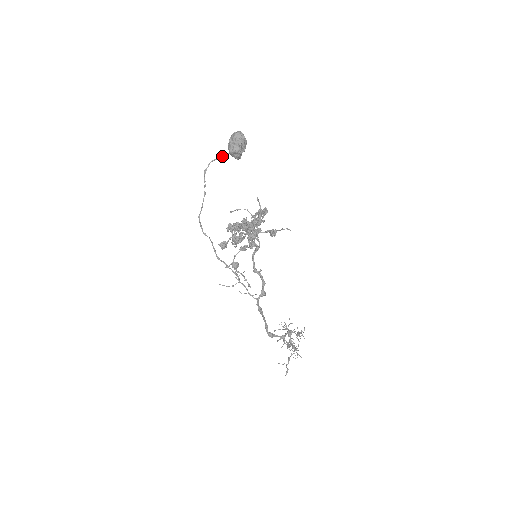
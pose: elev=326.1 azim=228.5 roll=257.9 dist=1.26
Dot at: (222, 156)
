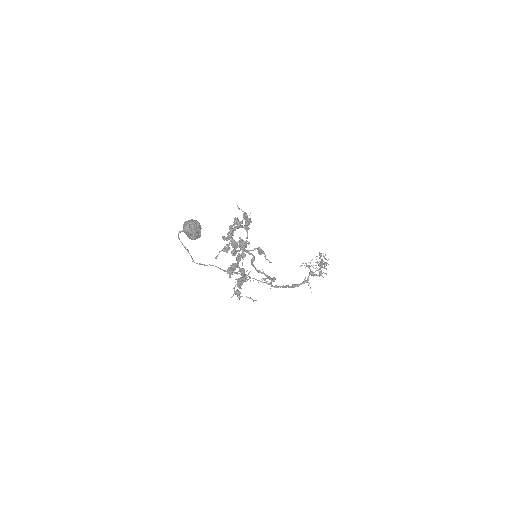
Dot at: occluded
